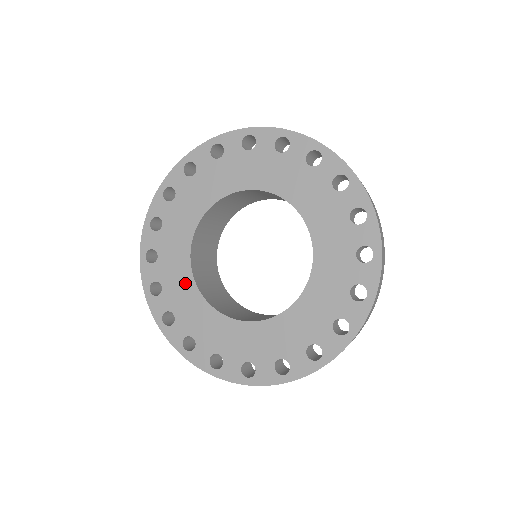
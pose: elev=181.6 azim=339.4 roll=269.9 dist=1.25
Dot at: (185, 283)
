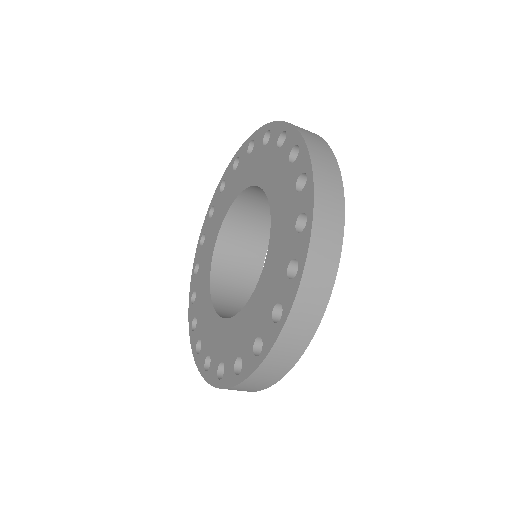
Dot at: (218, 329)
